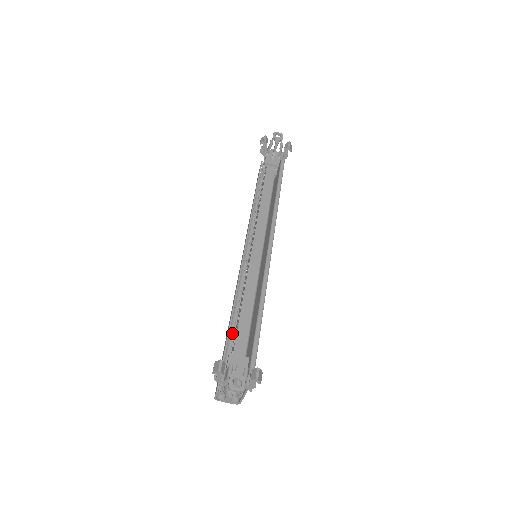
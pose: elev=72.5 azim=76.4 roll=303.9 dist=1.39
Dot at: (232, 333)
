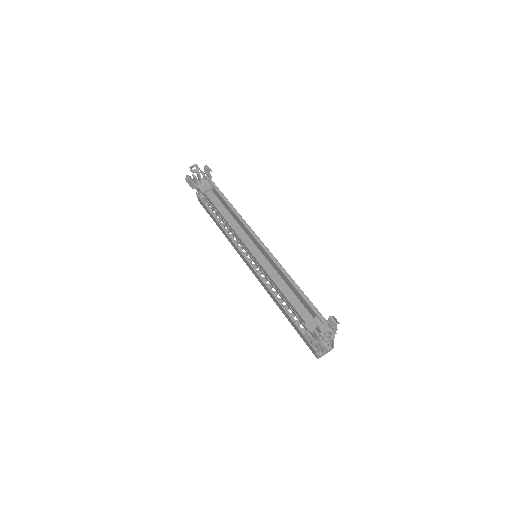
Dot at: occluded
